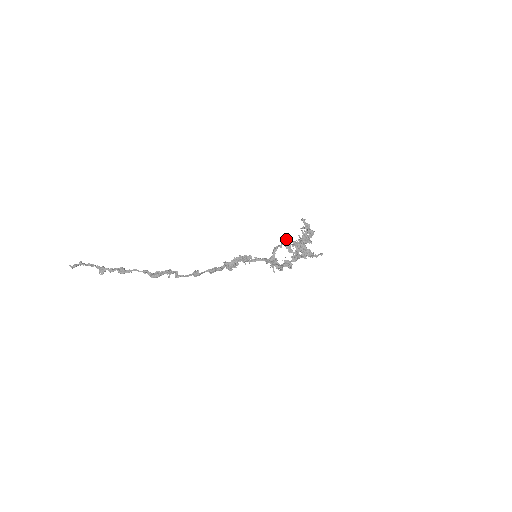
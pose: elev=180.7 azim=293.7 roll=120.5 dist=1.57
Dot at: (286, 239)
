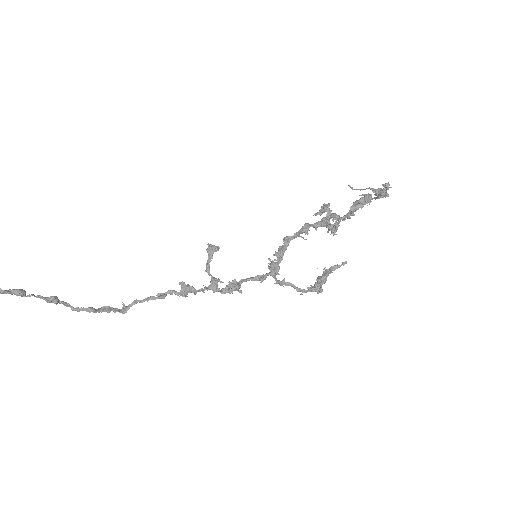
Dot at: occluded
